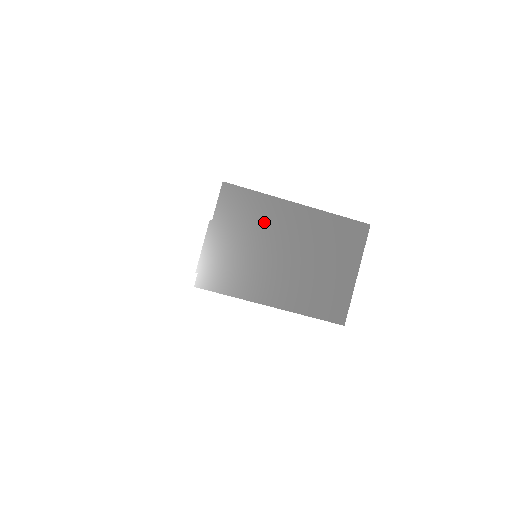
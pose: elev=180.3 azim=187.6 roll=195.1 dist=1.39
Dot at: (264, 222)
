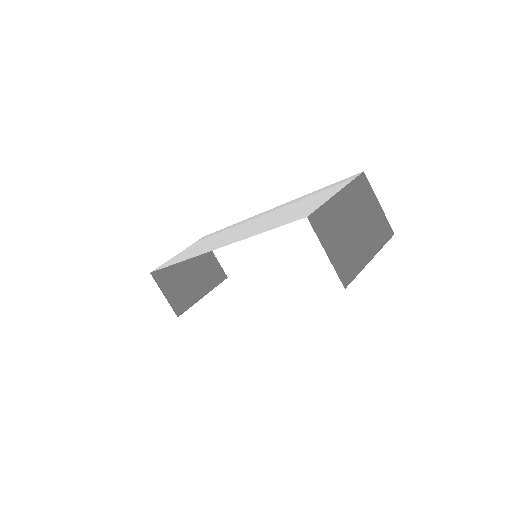
Dot at: (336, 219)
